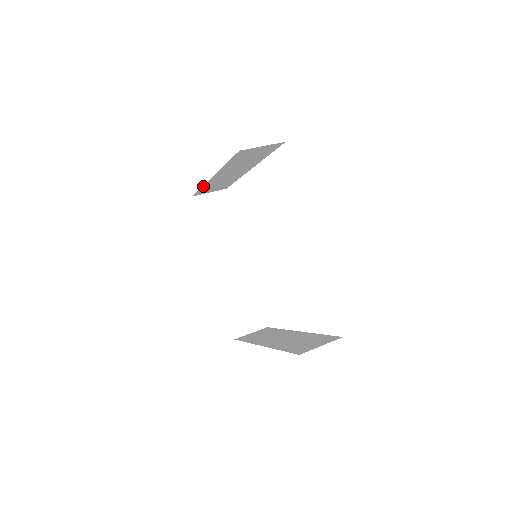
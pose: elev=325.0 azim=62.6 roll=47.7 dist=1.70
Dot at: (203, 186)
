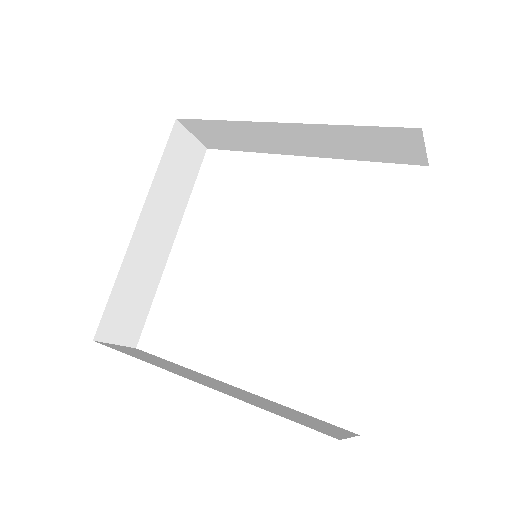
Dot at: (118, 275)
